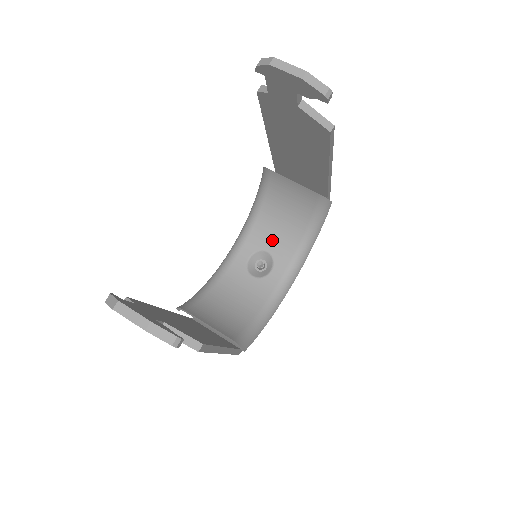
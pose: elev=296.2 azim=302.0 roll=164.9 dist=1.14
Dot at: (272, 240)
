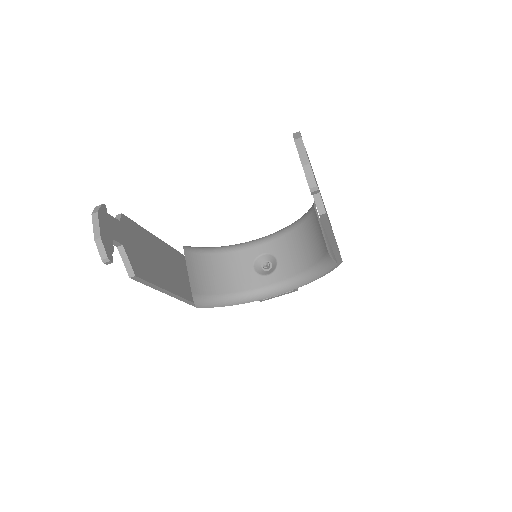
Dot at: (286, 255)
